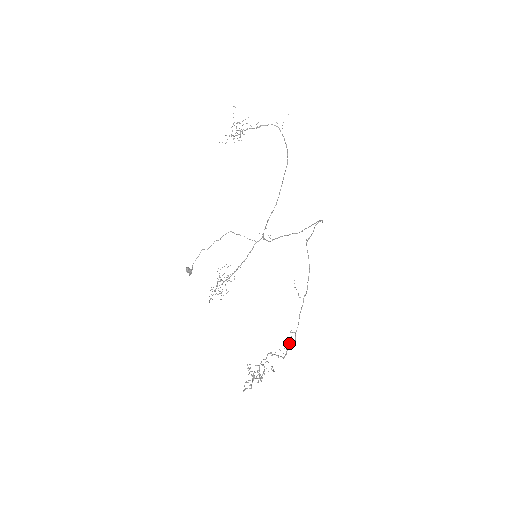
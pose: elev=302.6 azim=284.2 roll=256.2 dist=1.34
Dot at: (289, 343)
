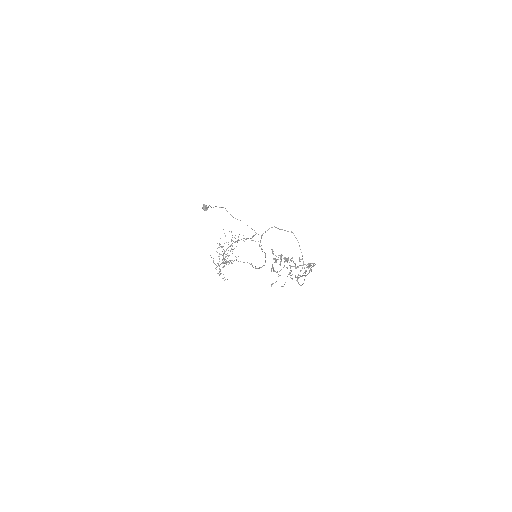
Dot at: (309, 270)
